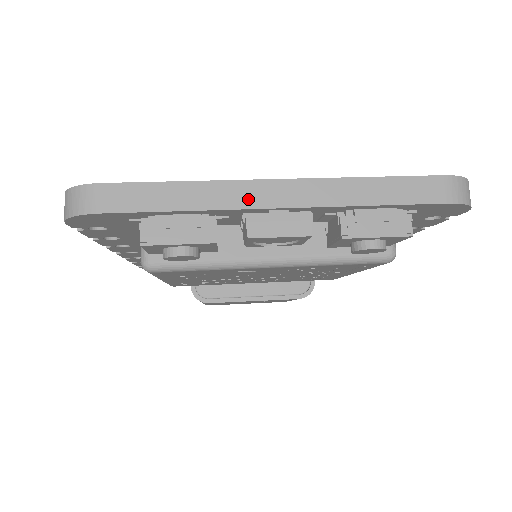
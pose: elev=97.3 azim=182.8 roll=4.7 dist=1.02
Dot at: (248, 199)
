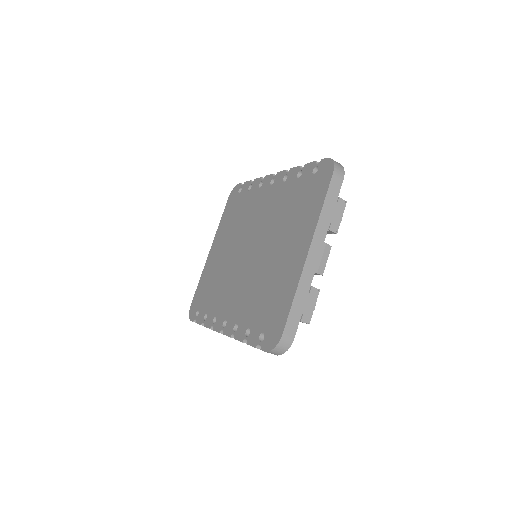
Dot at: (312, 269)
